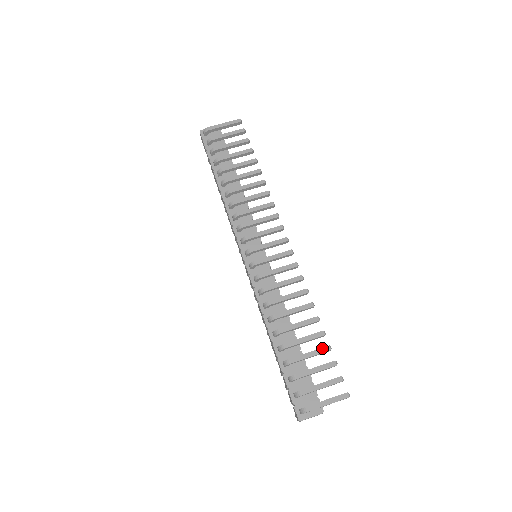
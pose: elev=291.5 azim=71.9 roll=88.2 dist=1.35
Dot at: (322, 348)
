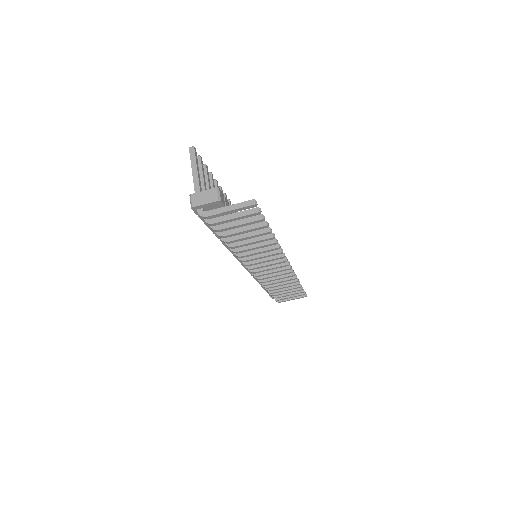
Dot at: occluded
